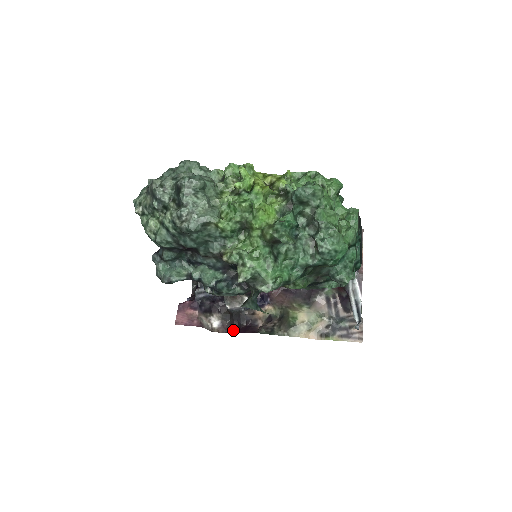
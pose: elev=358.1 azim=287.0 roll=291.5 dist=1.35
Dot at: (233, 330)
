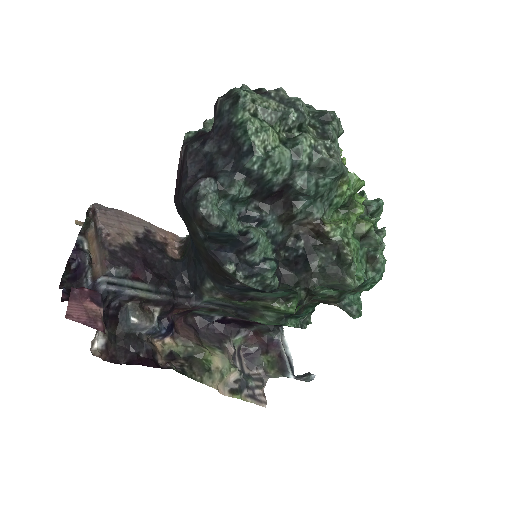
Dot at: (122, 359)
